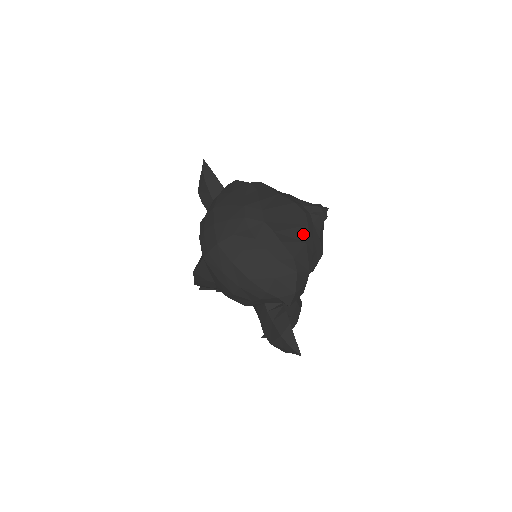
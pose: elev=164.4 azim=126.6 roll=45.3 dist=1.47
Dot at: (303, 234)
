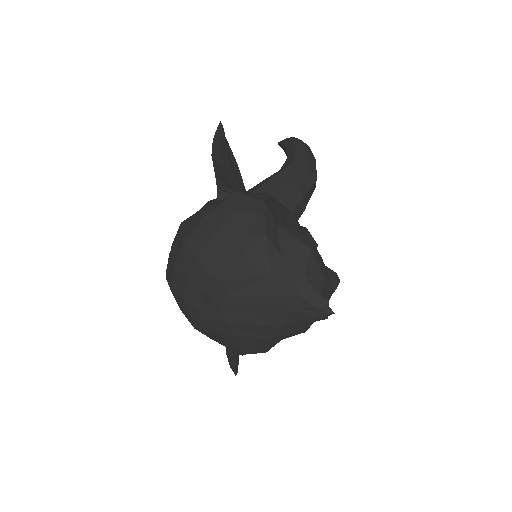
Dot at: (271, 332)
